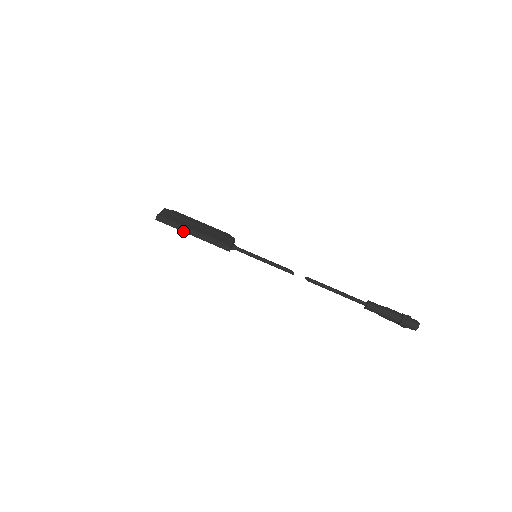
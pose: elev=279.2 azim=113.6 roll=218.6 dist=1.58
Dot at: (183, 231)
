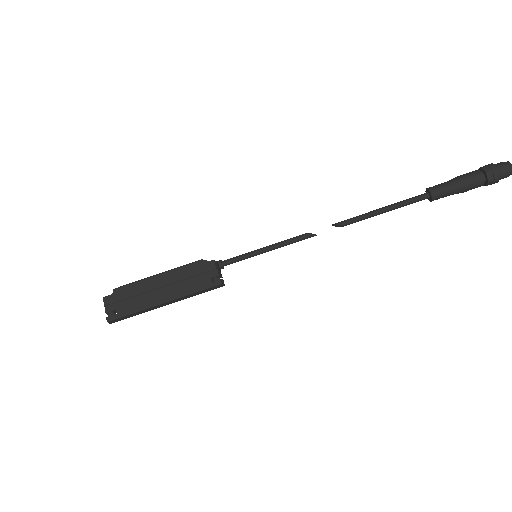
Dot at: (153, 309)
